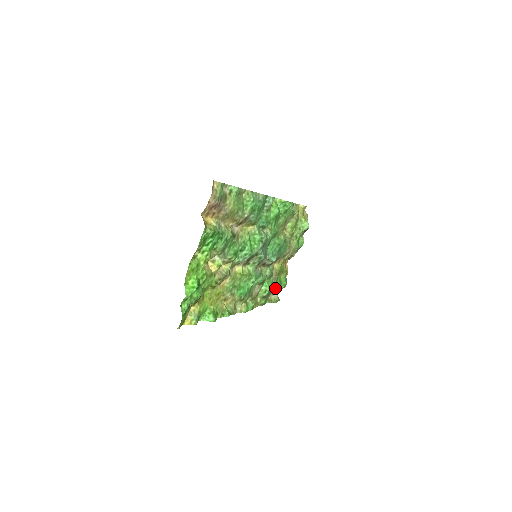
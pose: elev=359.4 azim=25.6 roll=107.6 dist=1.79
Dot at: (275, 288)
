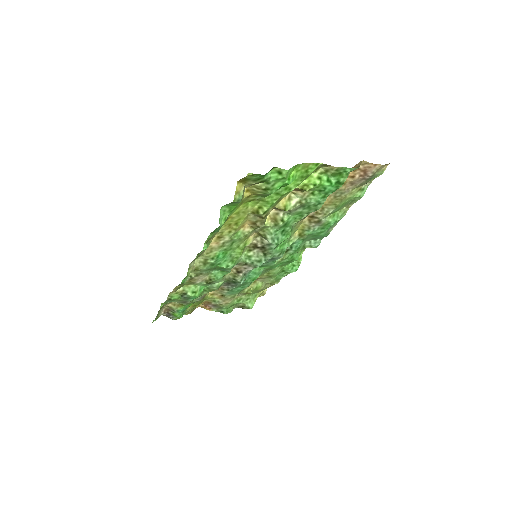
Dot at: (180, 306)
